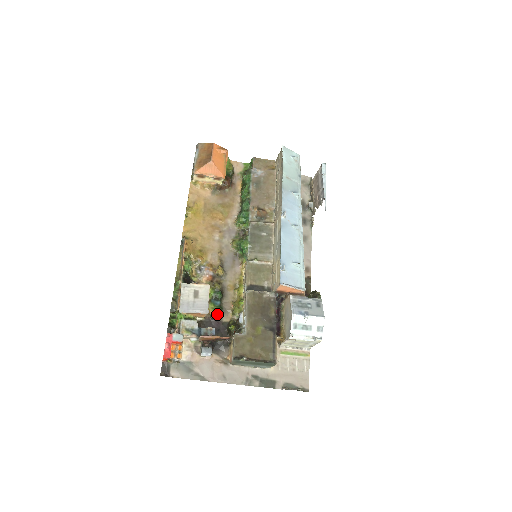
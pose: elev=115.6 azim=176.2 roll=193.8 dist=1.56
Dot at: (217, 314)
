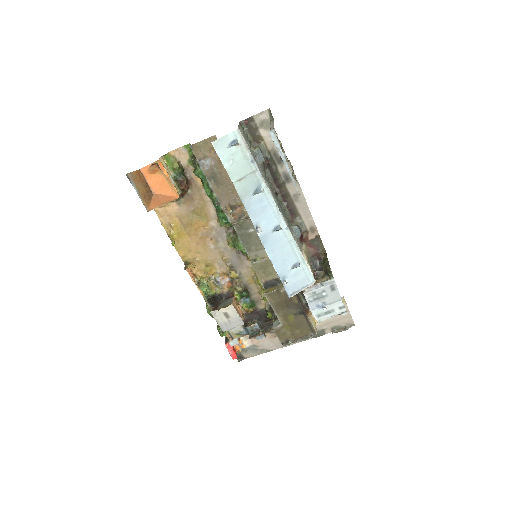
Dot at: (252, 308)
